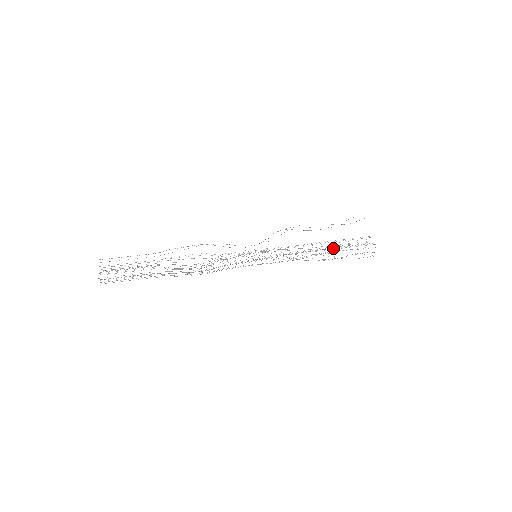
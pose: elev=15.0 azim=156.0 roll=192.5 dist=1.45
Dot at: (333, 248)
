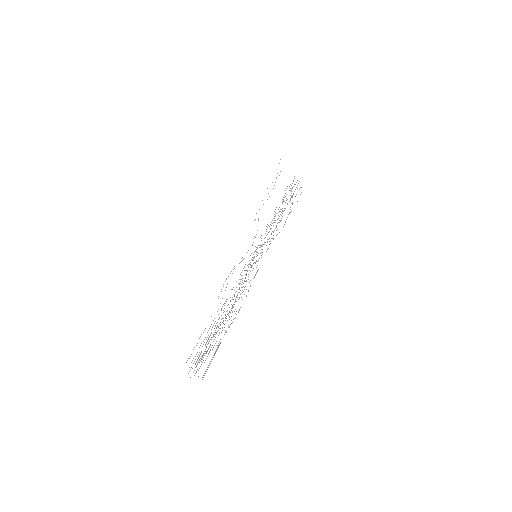
Dot at: occluded
